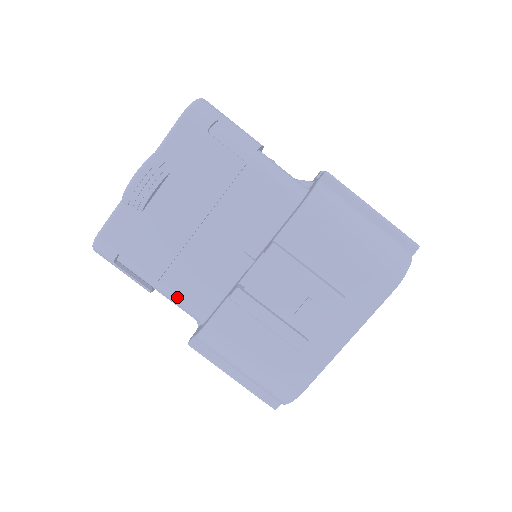
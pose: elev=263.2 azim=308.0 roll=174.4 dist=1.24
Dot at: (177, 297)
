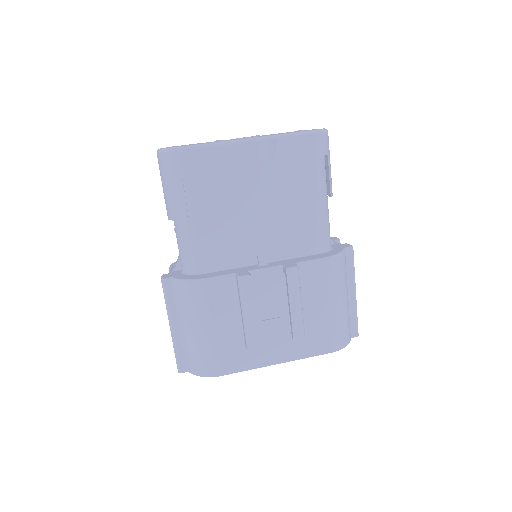
Dot at: (190, 241)
